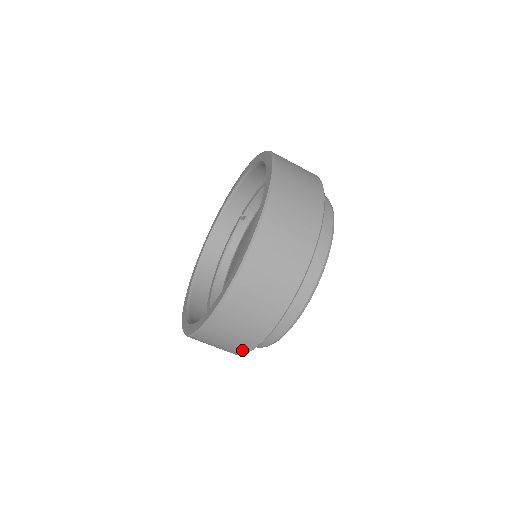
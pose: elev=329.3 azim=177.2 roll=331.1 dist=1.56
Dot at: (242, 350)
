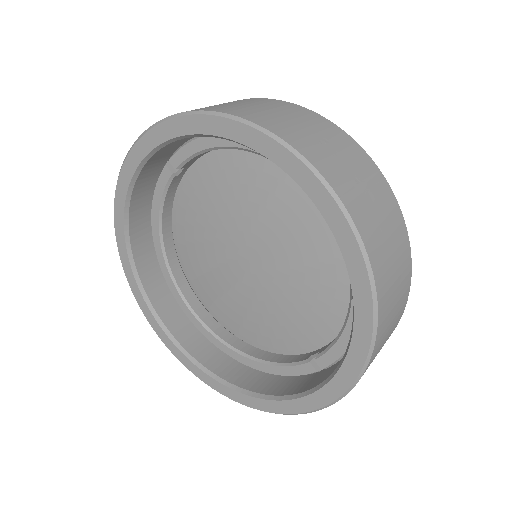
Dot at: occluded
